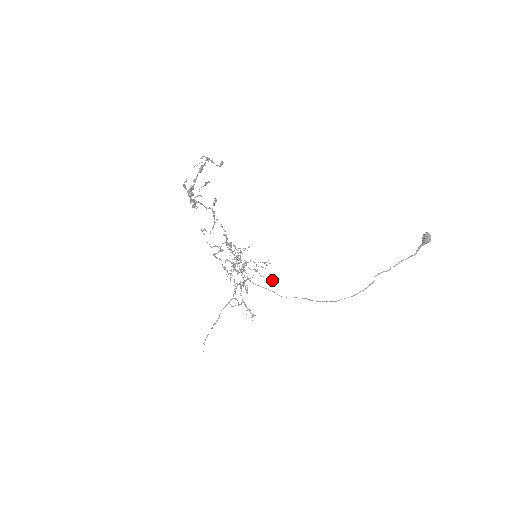
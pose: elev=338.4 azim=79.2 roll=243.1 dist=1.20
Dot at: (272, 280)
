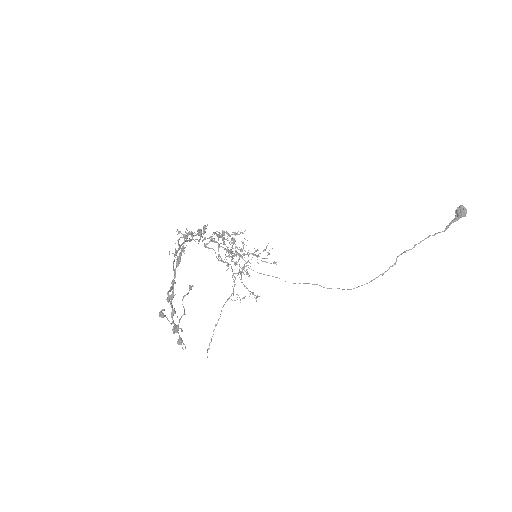
Dot at: (276, 264)
